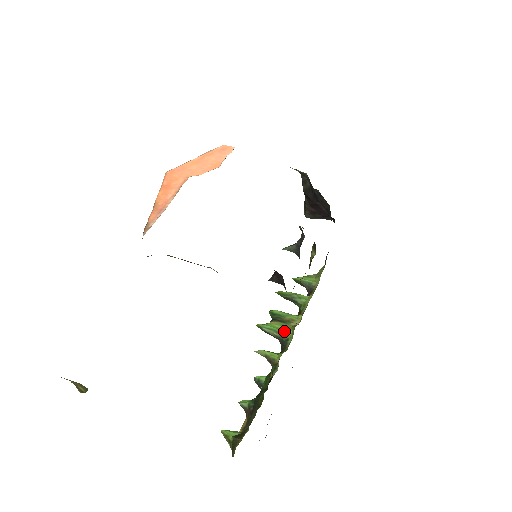
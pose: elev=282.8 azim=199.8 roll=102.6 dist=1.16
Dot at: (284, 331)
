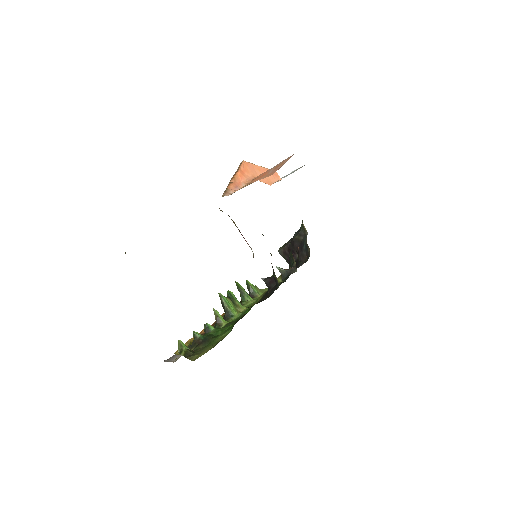
Dot at: (233, 309)
